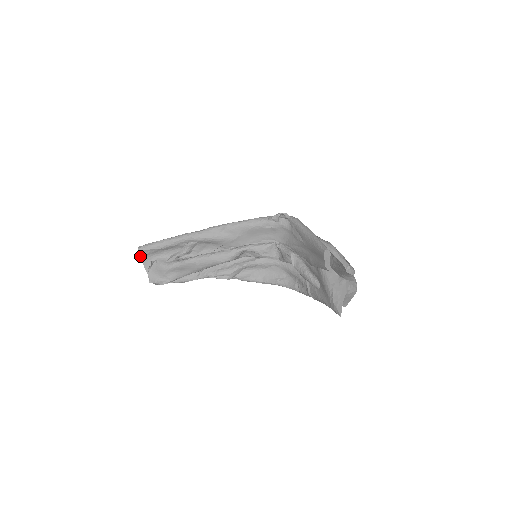
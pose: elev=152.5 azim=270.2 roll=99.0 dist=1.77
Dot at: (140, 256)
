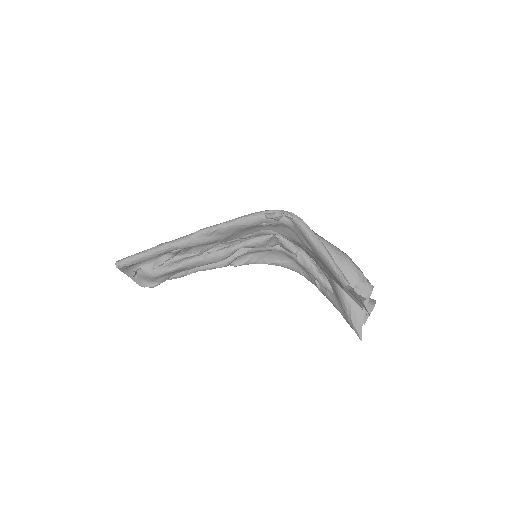
Dot at: (120, 270)
